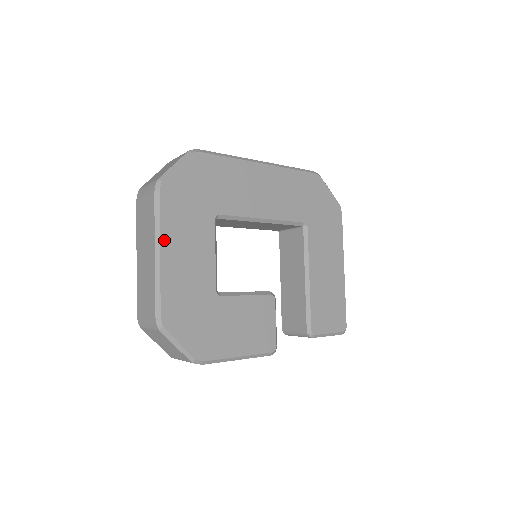
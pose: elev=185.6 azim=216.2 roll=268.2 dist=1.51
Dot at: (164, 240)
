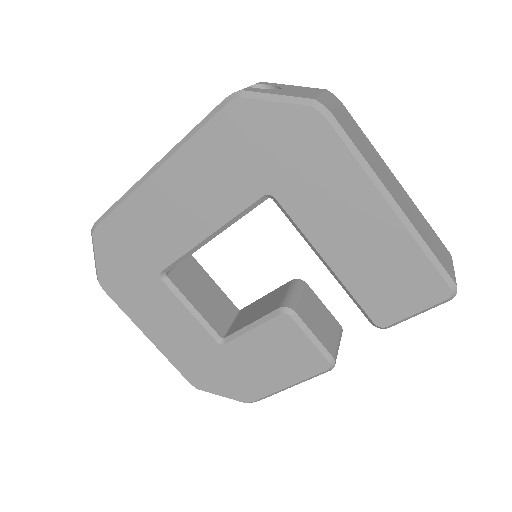
Dot at: (141, 326)
